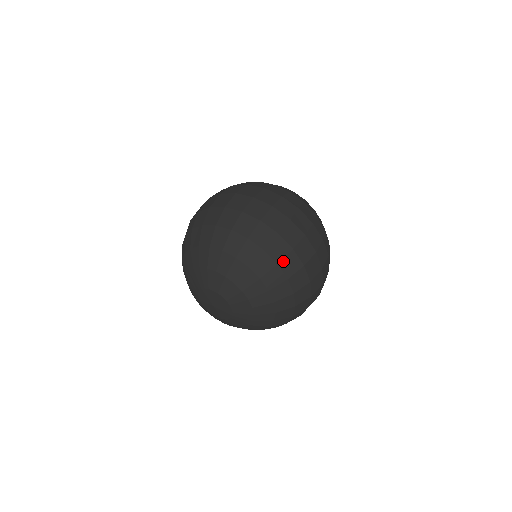
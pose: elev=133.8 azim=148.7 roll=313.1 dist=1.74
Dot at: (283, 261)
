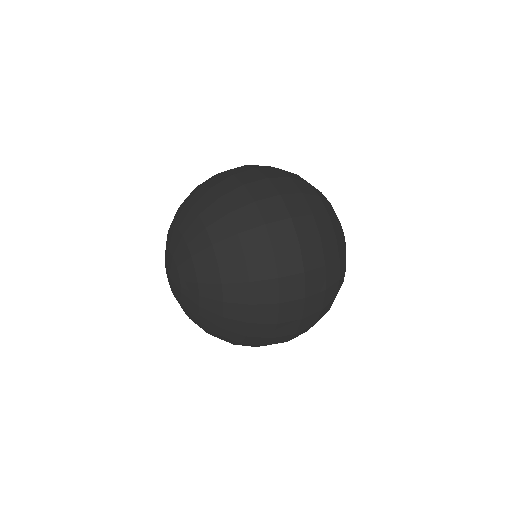
Dot at: (238, 212)
